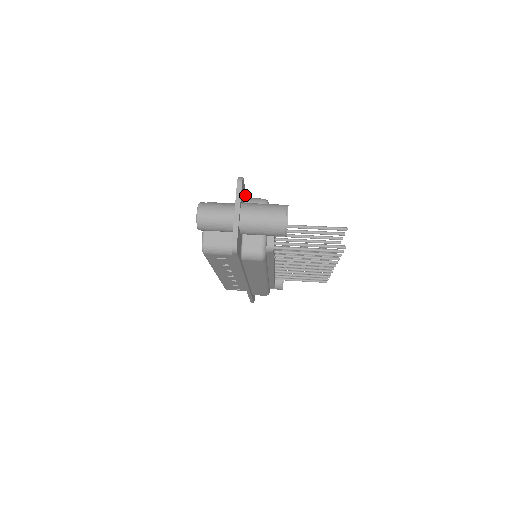
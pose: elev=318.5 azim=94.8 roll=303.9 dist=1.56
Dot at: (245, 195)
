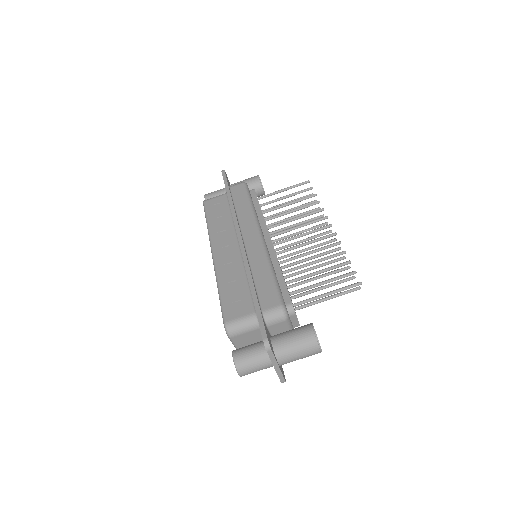
Dot at: (261, 314)
